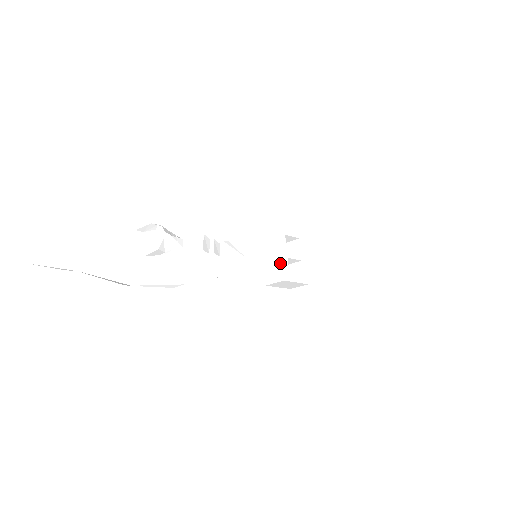
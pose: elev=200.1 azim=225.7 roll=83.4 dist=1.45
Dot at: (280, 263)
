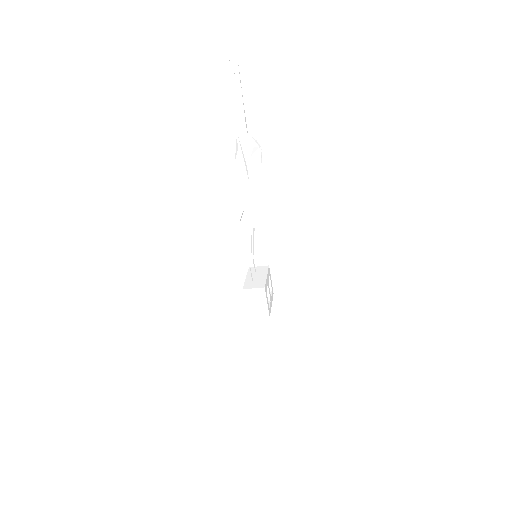
Dot at: (264, 280)
